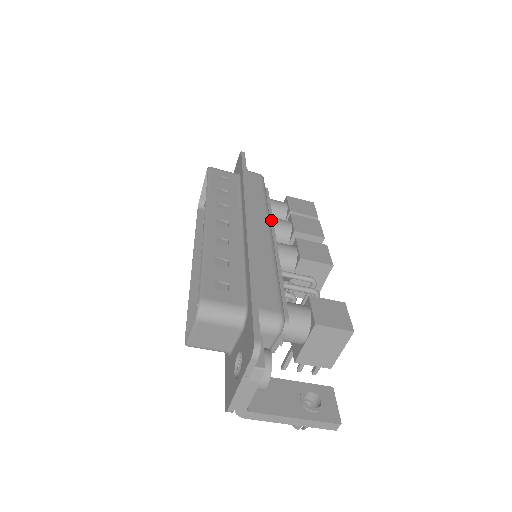
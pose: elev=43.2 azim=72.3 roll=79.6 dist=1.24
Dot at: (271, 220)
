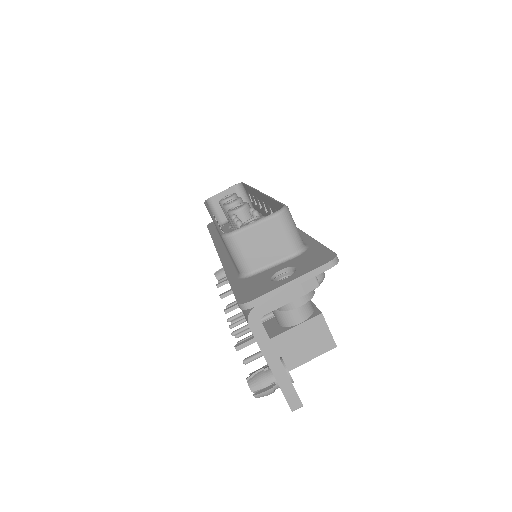
Dot at: occluded
